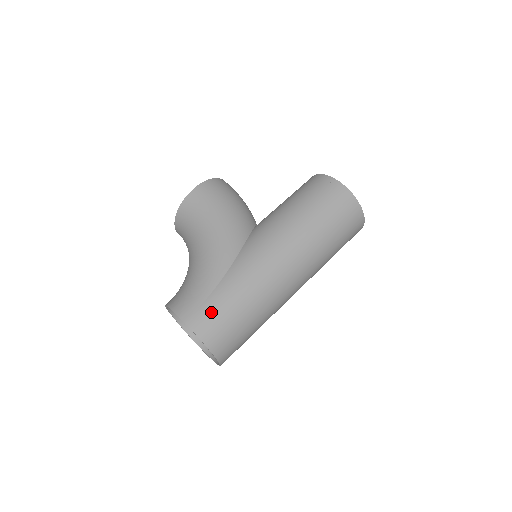
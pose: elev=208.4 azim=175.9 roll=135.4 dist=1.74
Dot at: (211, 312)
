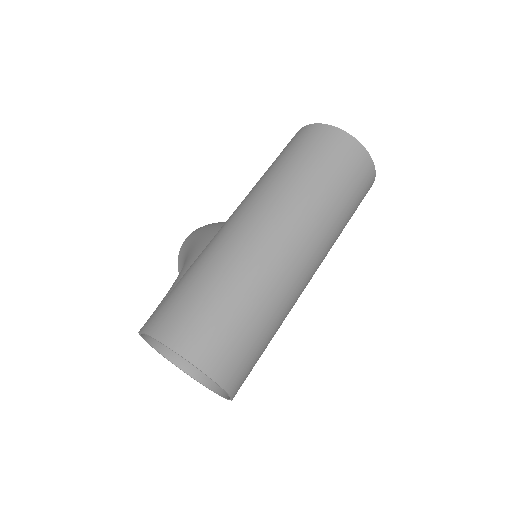
Dot at: (168, 305)
